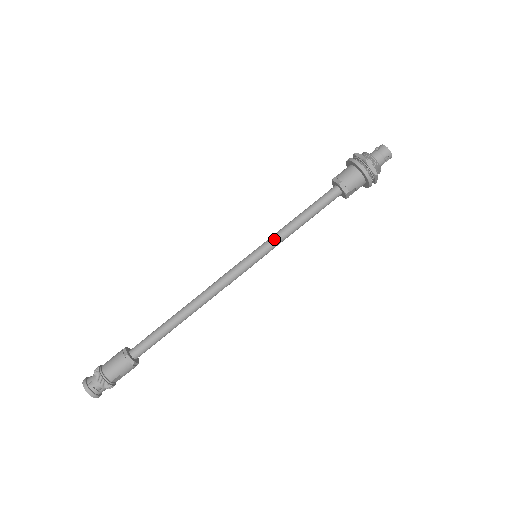
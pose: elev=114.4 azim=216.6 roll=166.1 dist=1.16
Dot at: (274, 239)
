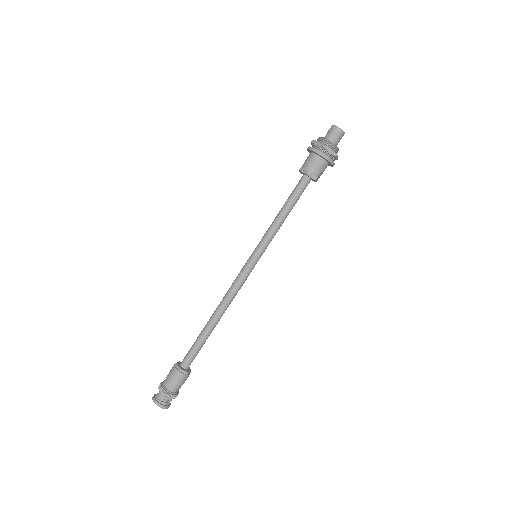
Dot at: (266, 238)
